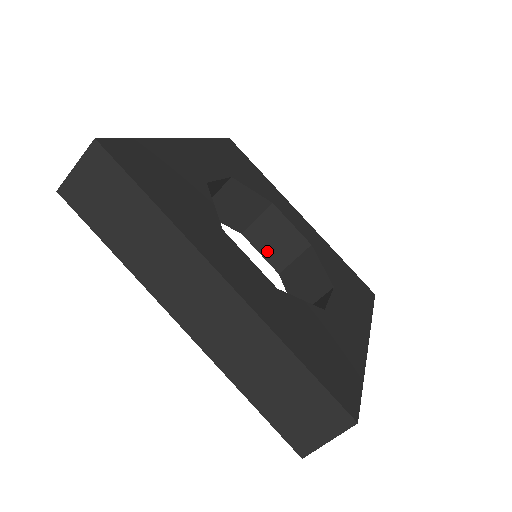
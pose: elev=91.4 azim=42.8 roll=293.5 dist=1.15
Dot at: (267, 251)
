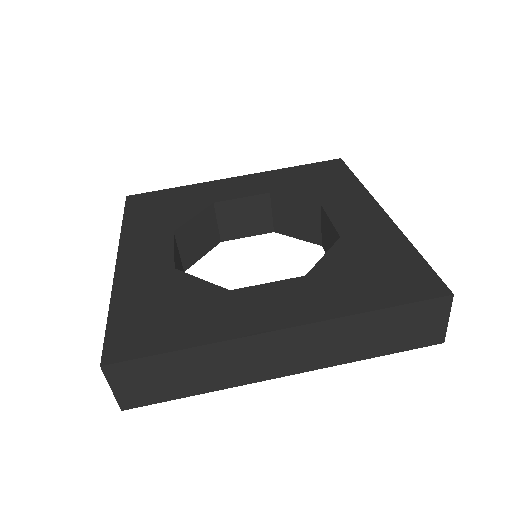
Dot at: (249, 230)
